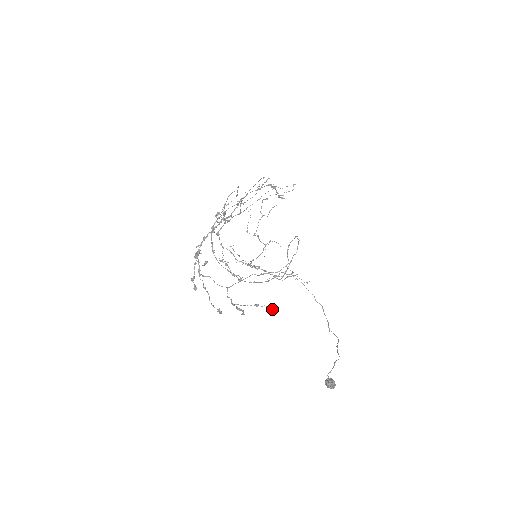
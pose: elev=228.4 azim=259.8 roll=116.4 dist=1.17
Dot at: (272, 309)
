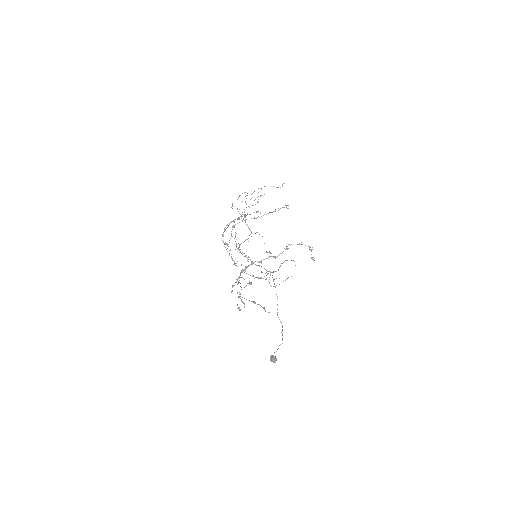
Dot at: (263, 308)
